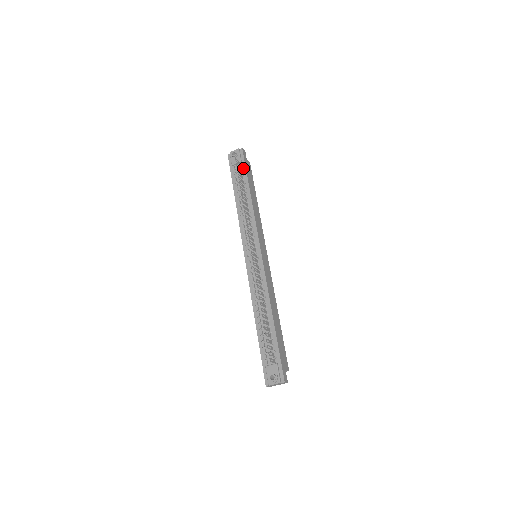
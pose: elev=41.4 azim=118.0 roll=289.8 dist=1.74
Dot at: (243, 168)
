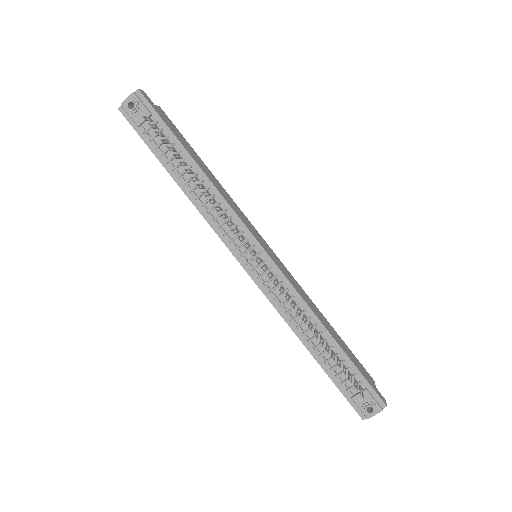
Dot at: (161, 125)
